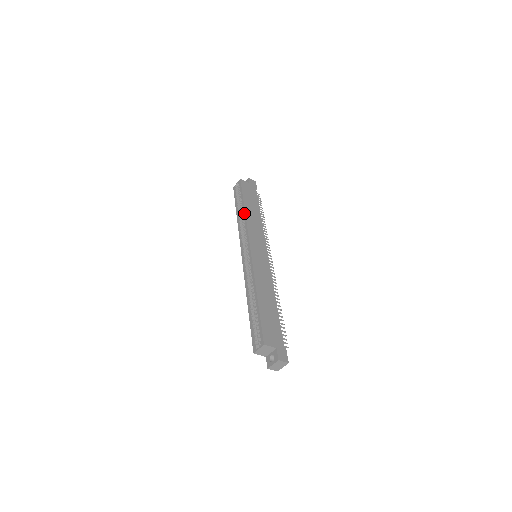
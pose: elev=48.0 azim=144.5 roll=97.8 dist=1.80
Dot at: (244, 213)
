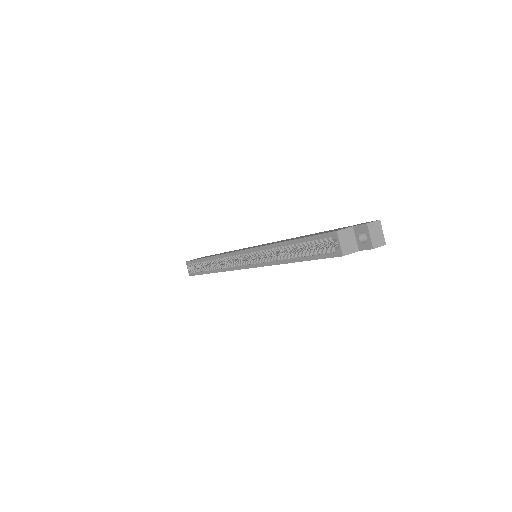
Dot at: (211, 258)
